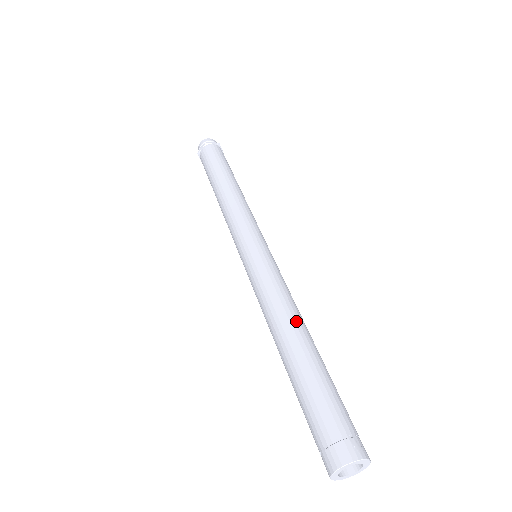
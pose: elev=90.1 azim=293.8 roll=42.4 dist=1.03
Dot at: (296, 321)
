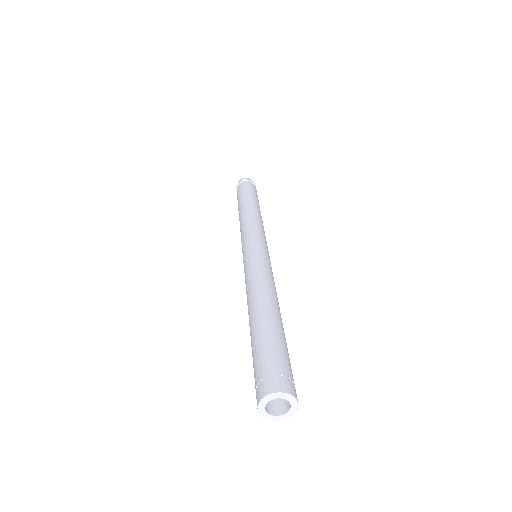
Dot at: (271, 296)
